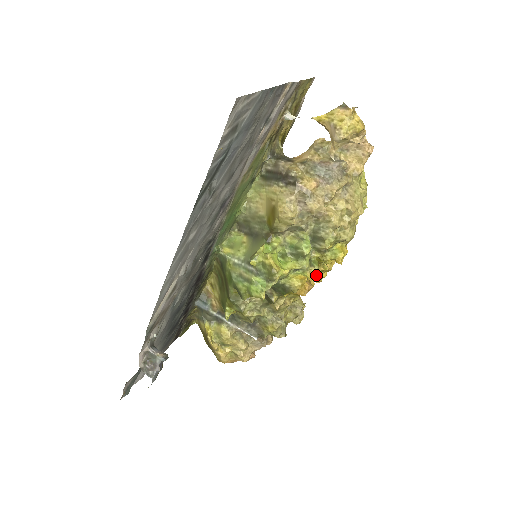
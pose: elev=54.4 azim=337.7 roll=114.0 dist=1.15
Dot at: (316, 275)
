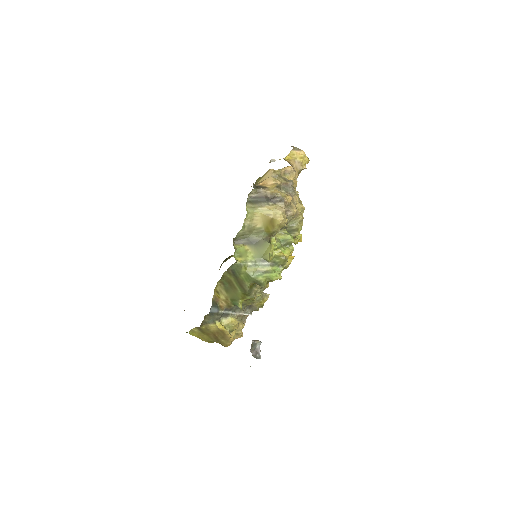
Dot at: occluded
